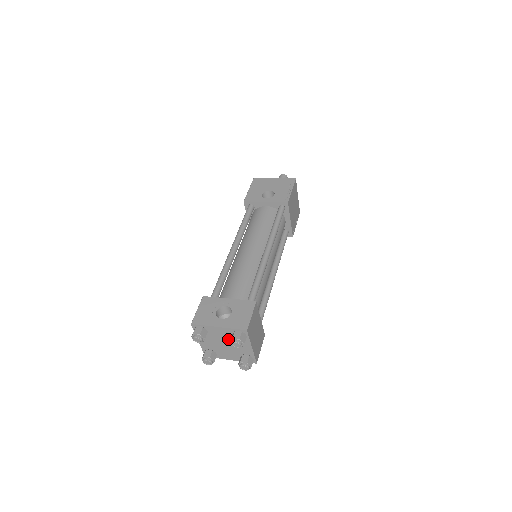
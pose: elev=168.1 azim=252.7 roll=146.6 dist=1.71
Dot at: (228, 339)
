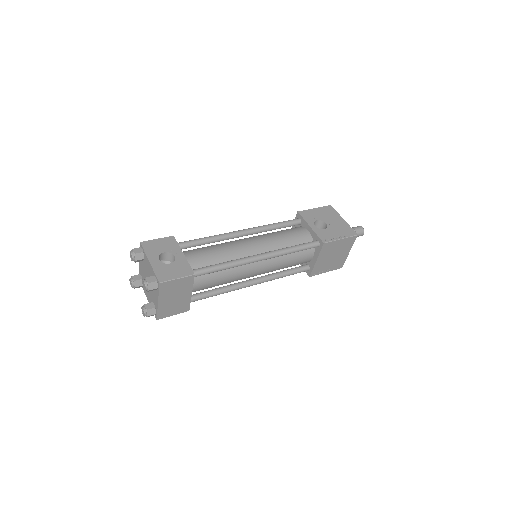
Dot at: occluded
